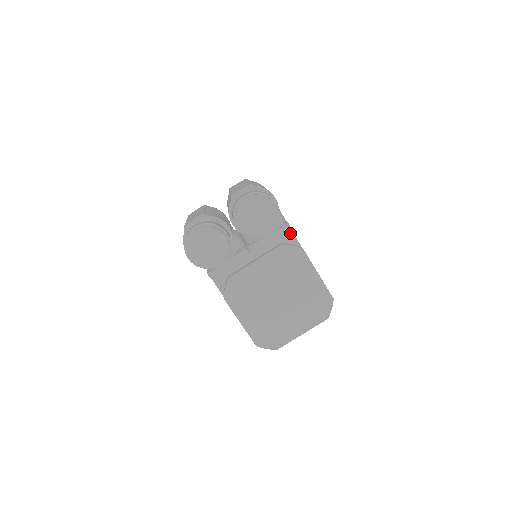
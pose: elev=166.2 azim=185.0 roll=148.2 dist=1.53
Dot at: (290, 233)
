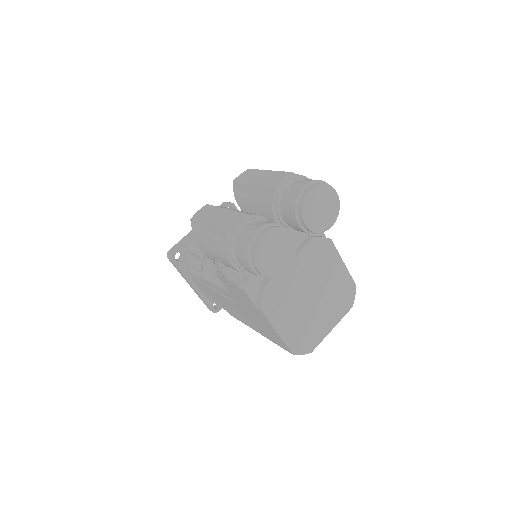
Dot at: occluded
